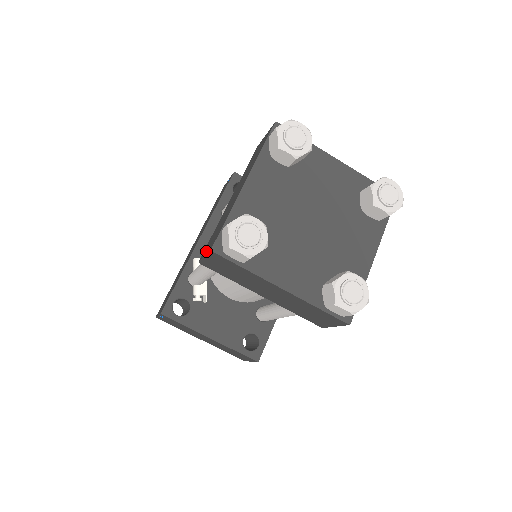
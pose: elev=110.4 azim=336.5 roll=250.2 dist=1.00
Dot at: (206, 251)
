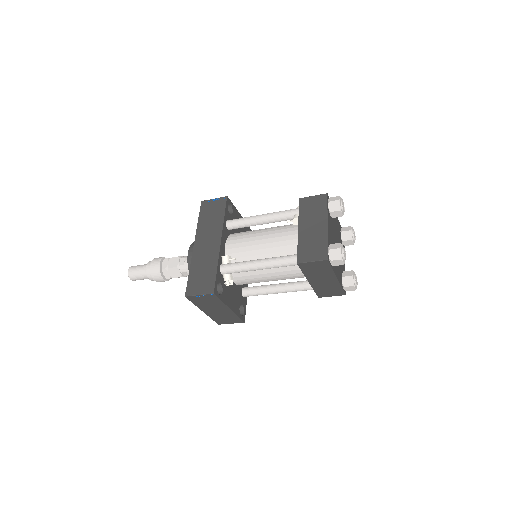
Dot at: (311, 258)
